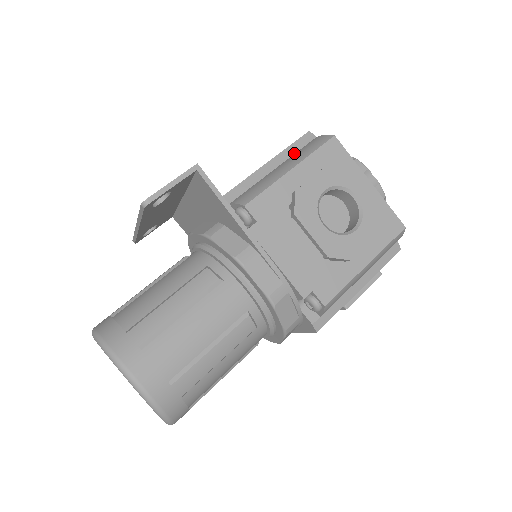
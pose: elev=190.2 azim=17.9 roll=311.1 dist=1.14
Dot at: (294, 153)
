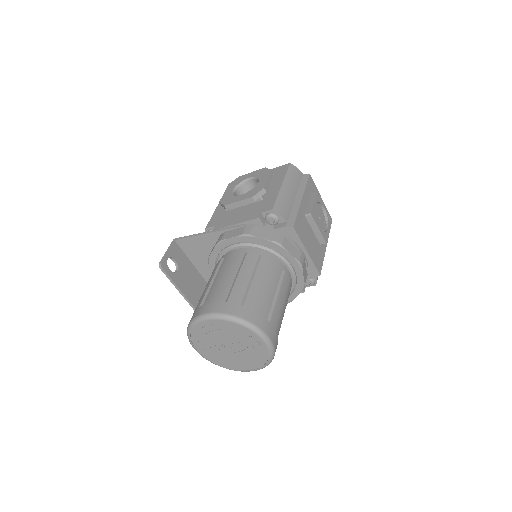
Dot at: occluded
